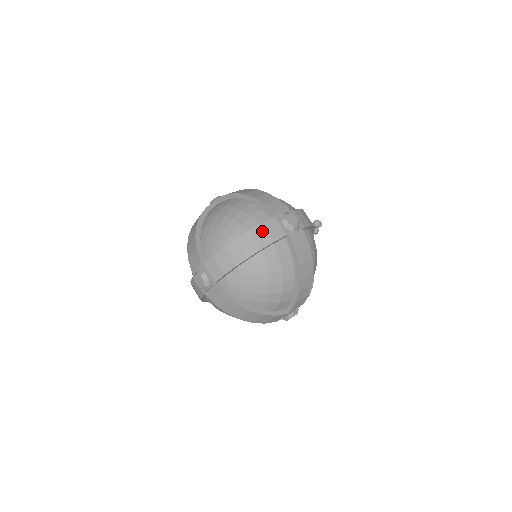
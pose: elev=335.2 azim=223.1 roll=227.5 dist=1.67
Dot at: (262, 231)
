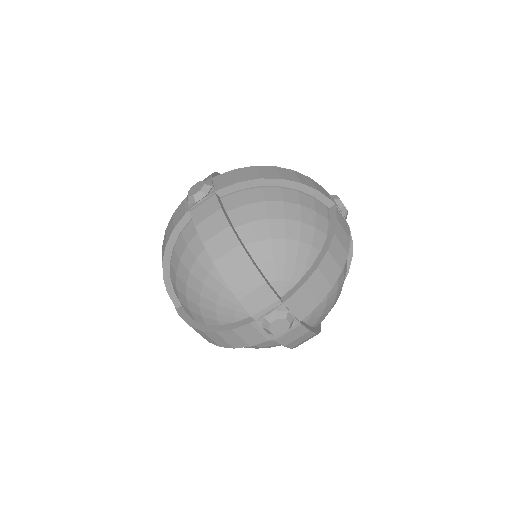
Dot at: (341, 230)
